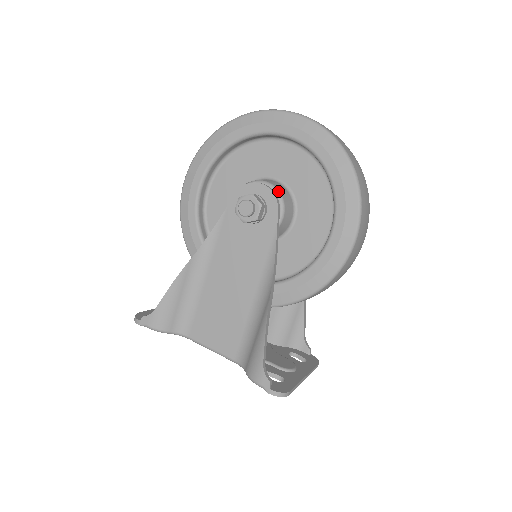
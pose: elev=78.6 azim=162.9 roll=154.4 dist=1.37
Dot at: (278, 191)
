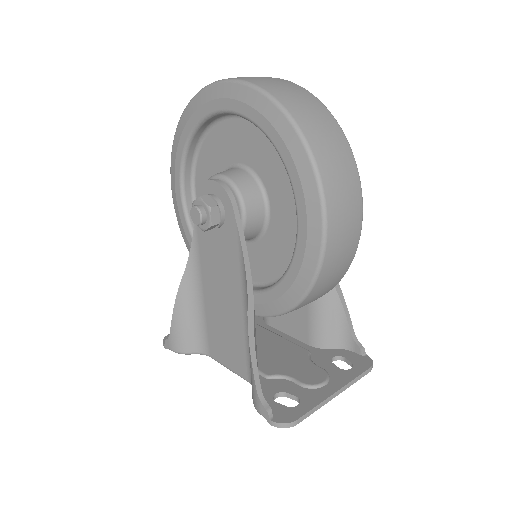
Dot at: (232, 183)
